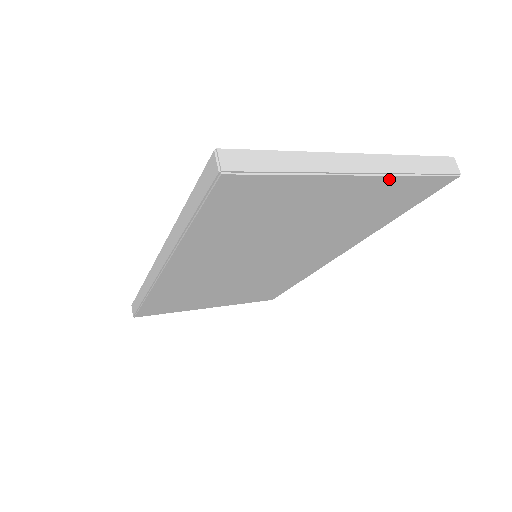
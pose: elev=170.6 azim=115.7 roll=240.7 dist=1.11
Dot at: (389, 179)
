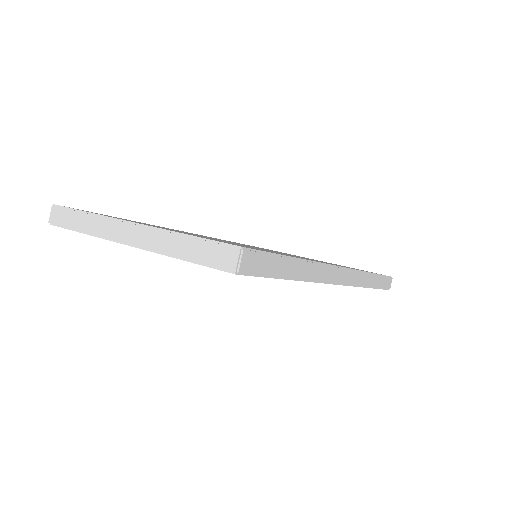
Dot at: (164, 254)
